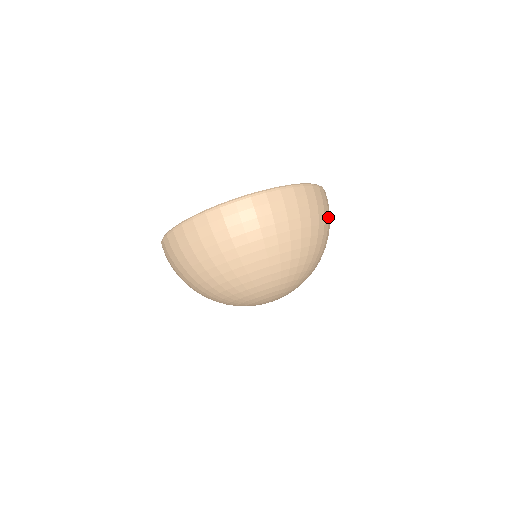
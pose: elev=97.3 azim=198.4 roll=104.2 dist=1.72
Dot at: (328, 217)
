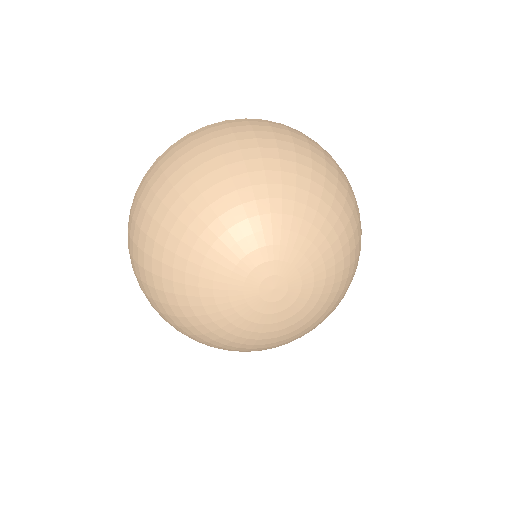
Dot at: occluded
